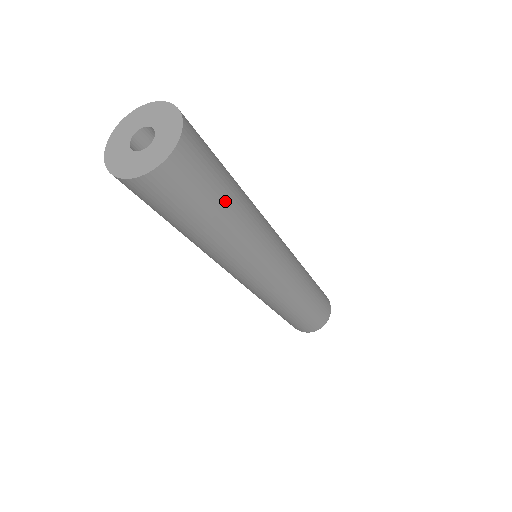
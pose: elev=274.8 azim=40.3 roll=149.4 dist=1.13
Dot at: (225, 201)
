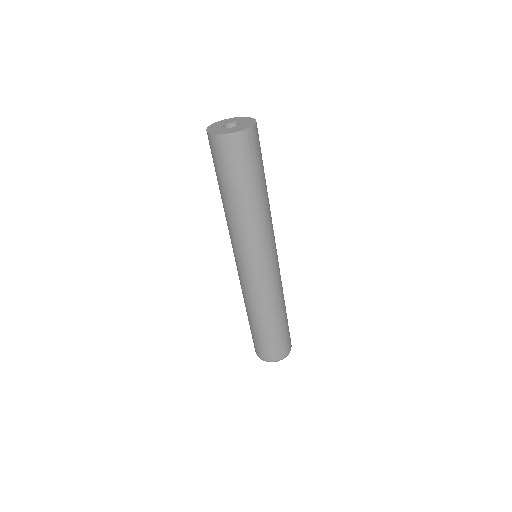
Dot at: (252, 184)
